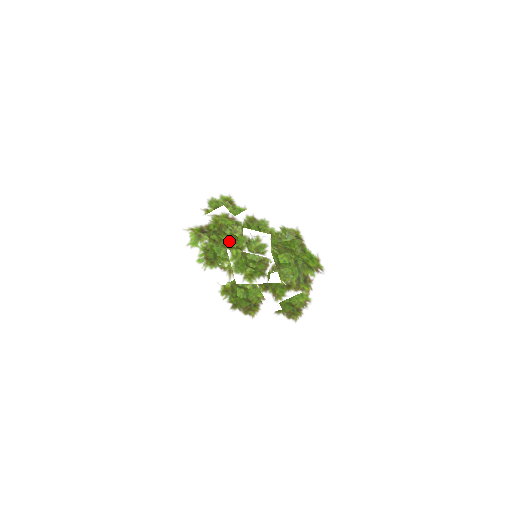
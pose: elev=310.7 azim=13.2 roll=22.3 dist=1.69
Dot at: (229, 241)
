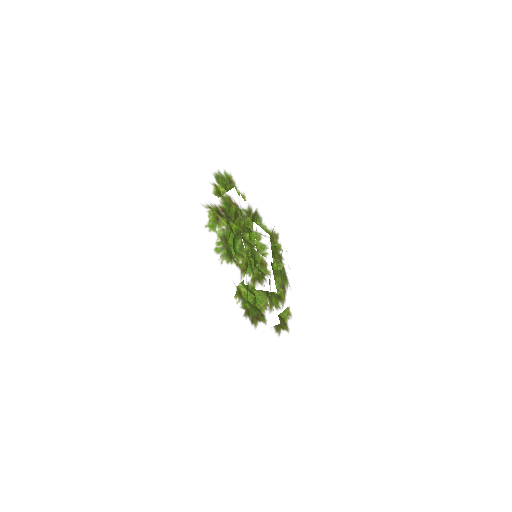
Dot at: (246, 234)
